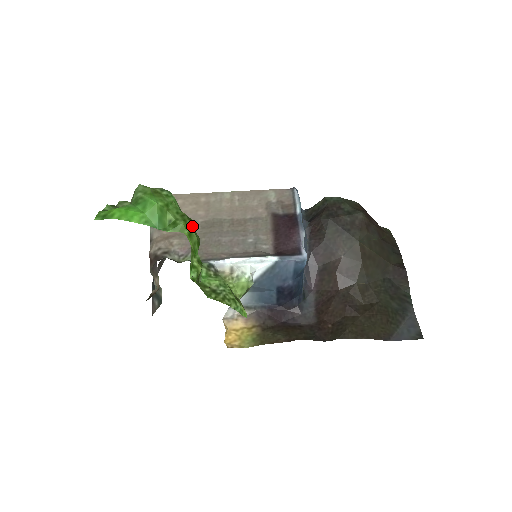
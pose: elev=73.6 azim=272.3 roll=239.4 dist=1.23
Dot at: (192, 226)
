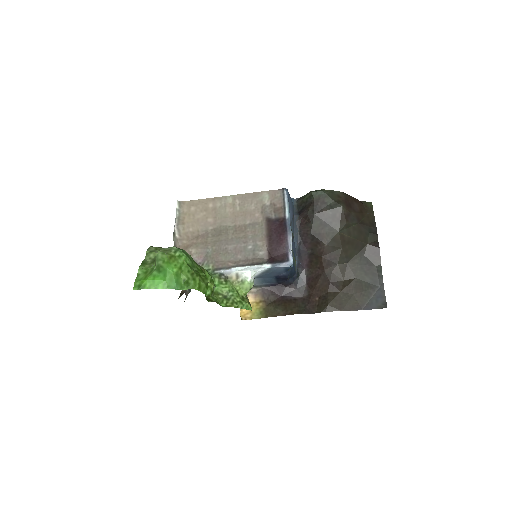
Dot at: (200, 280)
